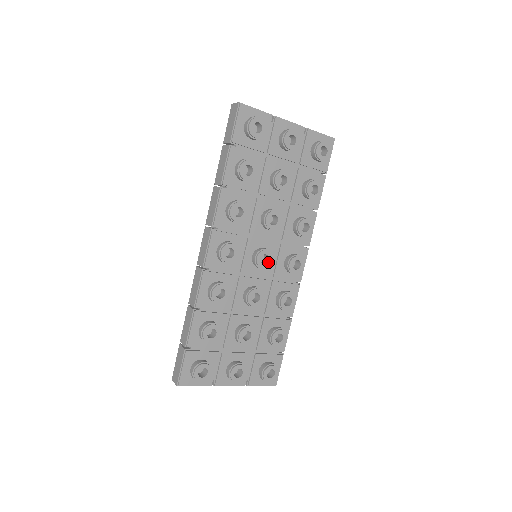
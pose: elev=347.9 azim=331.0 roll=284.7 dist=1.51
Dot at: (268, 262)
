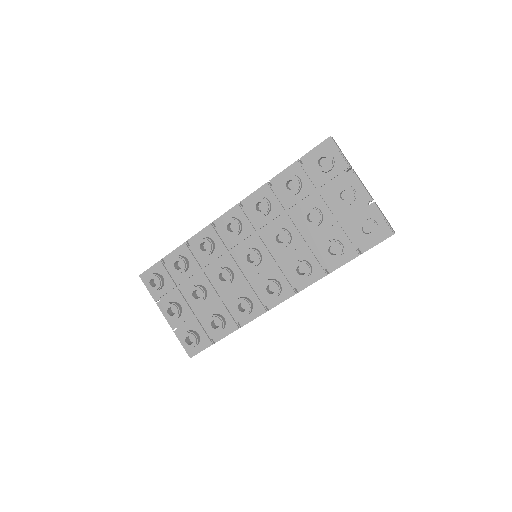
Dot at: (252, 263)
